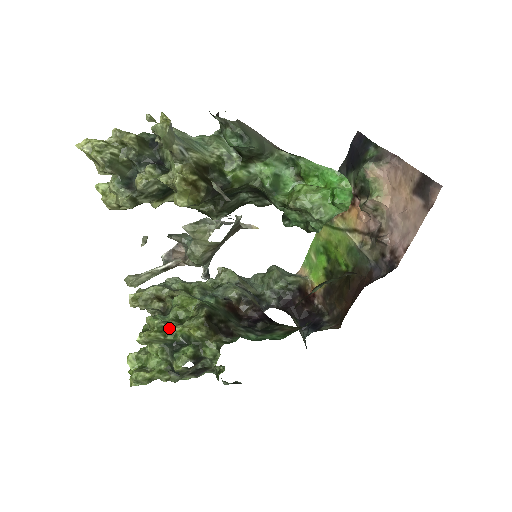
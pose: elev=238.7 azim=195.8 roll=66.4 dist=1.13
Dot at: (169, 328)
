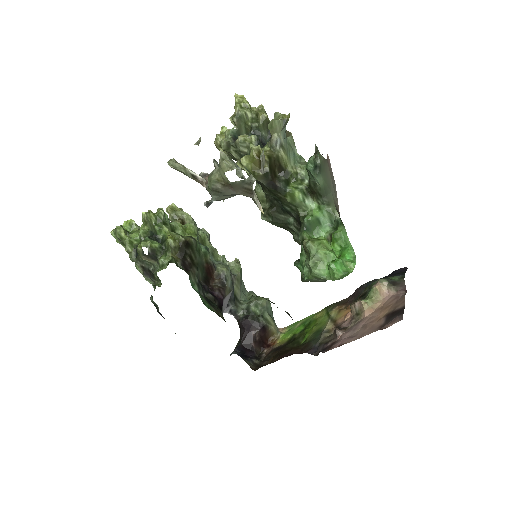
Dot at: (163, 223)
